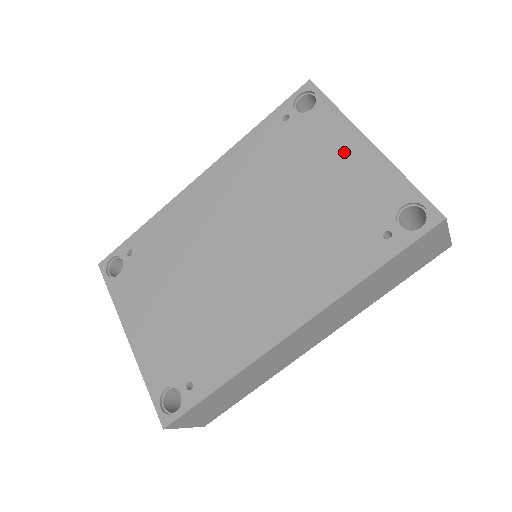
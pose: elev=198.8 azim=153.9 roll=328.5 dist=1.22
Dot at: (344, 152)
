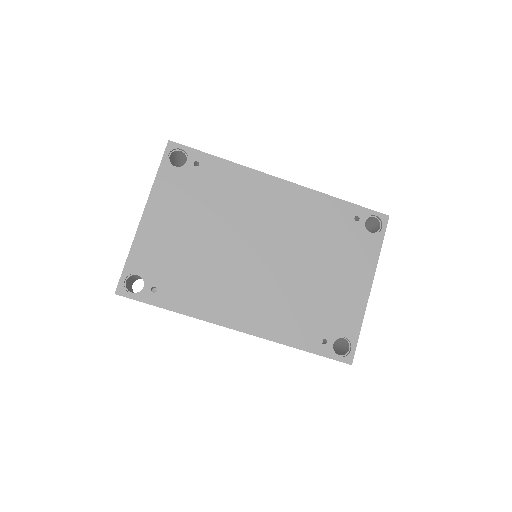
Dot at: (356, 278)
